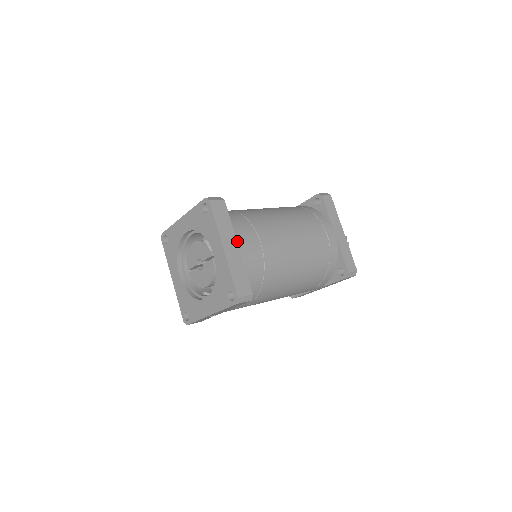
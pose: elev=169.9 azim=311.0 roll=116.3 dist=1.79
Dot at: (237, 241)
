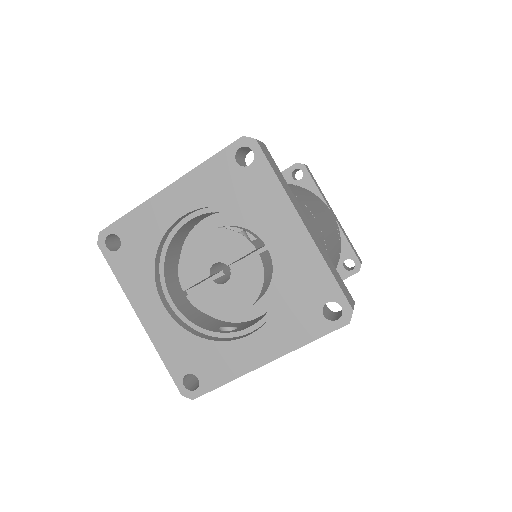
Dot at: (304, 214)
